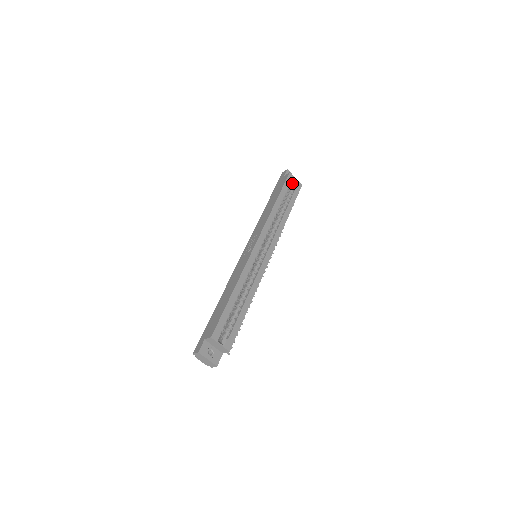
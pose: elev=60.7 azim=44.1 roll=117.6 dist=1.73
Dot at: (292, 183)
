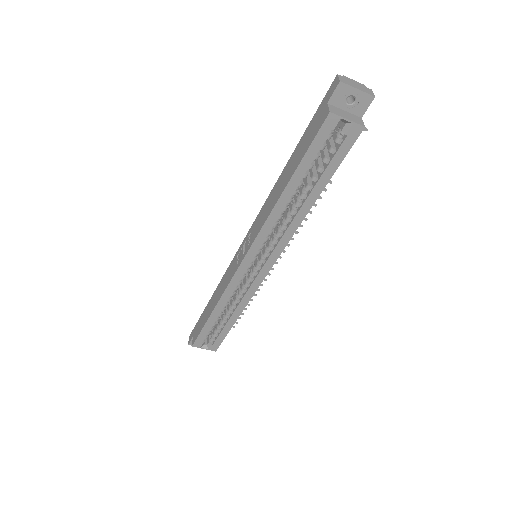
Dot at: occluded
